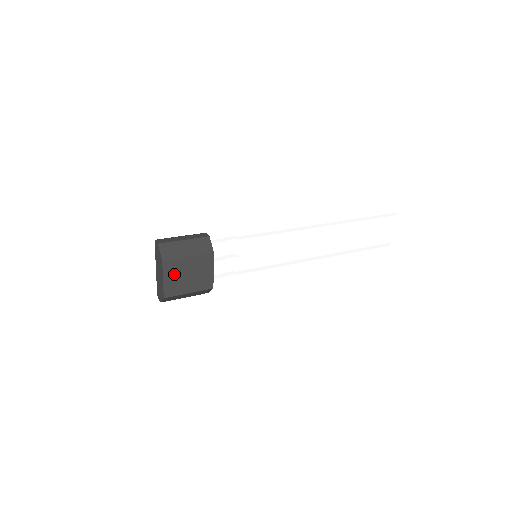
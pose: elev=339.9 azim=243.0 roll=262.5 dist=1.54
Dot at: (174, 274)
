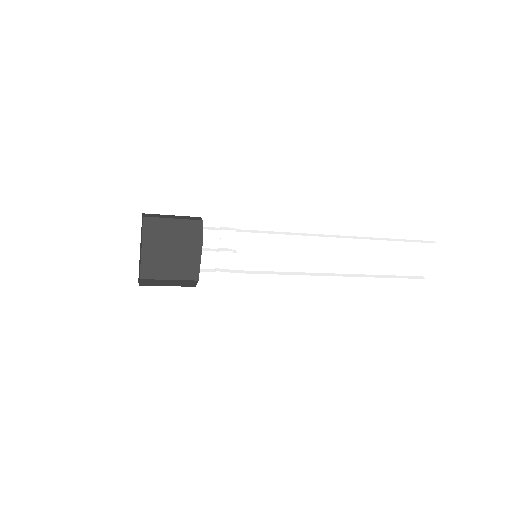
Dot at: (154, 253)
